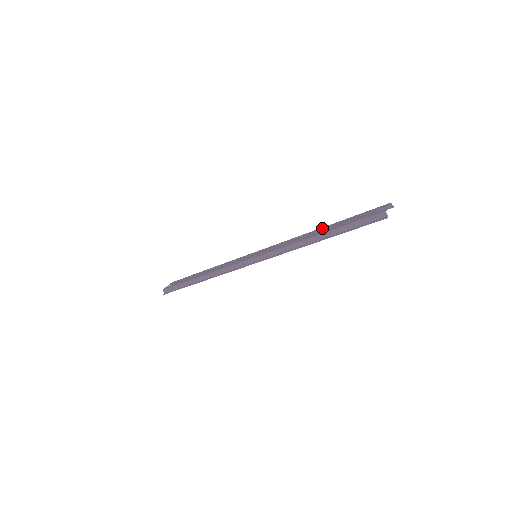
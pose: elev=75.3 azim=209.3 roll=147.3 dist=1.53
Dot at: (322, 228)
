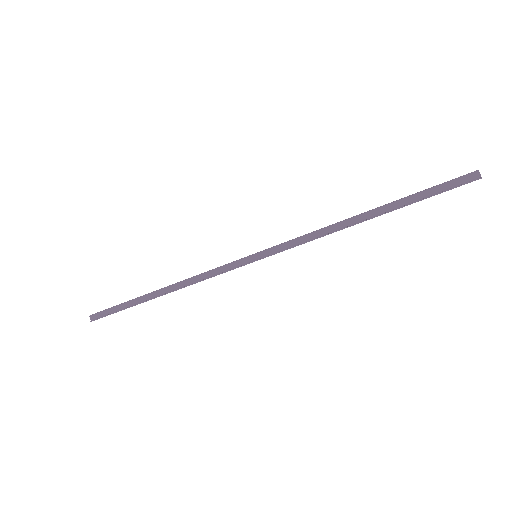
Dot at: occluded
